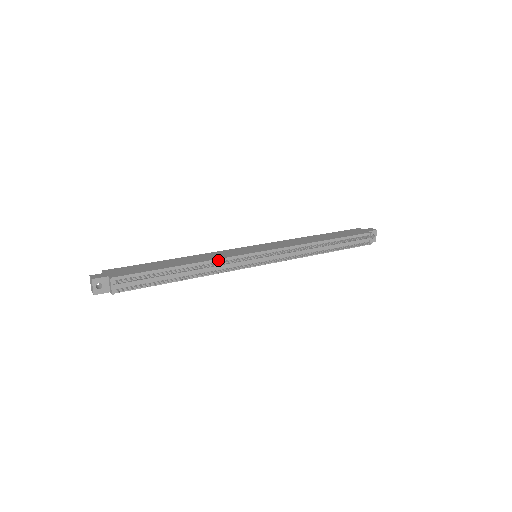
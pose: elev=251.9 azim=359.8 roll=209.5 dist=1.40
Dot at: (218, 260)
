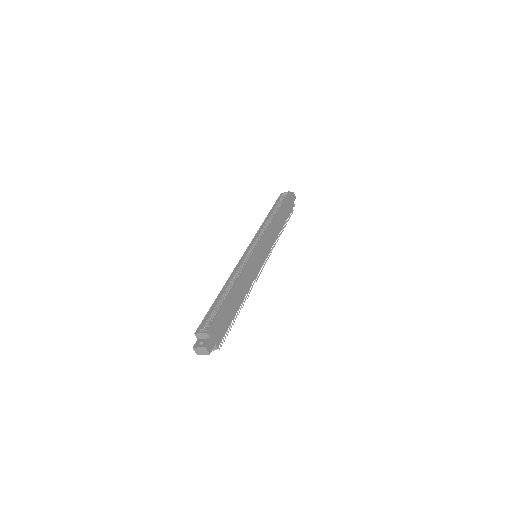
Dot at: (251, 285)
